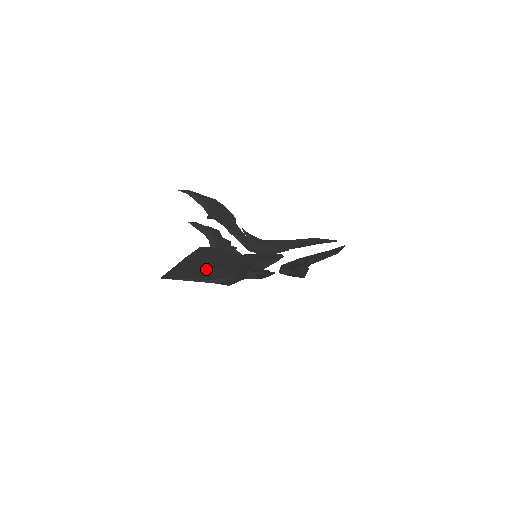
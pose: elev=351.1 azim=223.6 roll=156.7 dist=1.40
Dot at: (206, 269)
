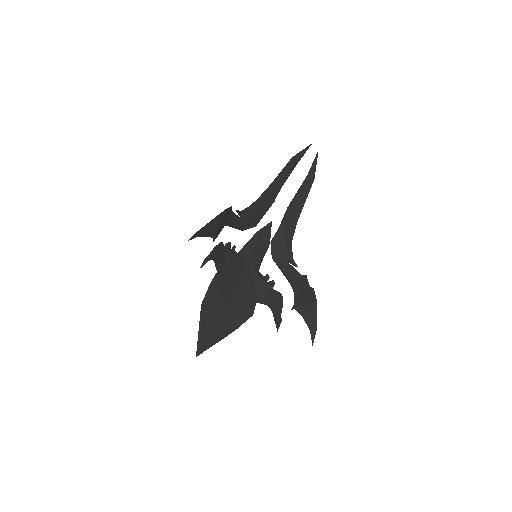
Dot at: (226, 316)
